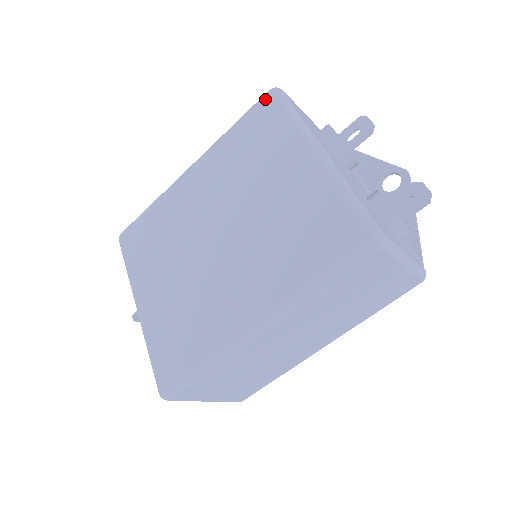
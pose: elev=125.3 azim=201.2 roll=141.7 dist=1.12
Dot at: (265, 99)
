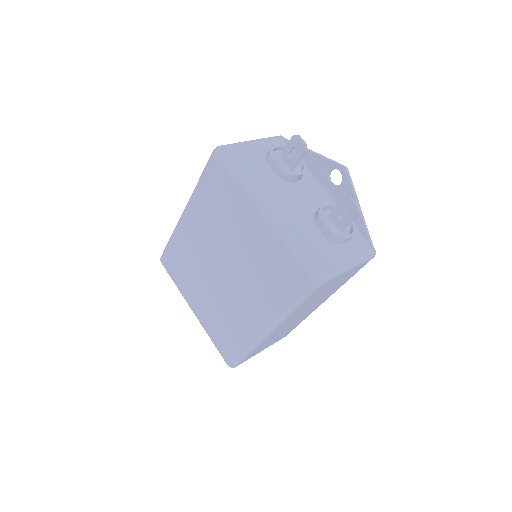
Dot at: (213, 161)
